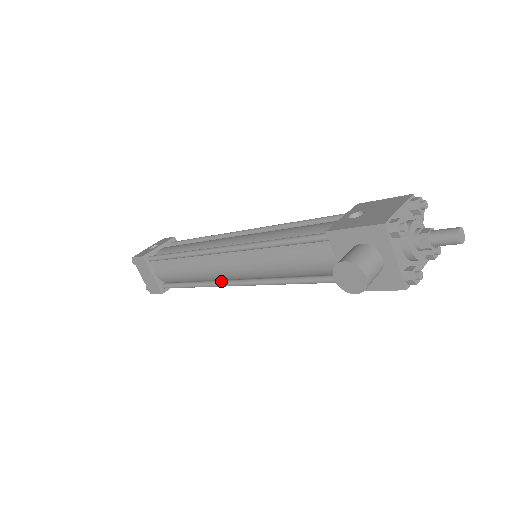
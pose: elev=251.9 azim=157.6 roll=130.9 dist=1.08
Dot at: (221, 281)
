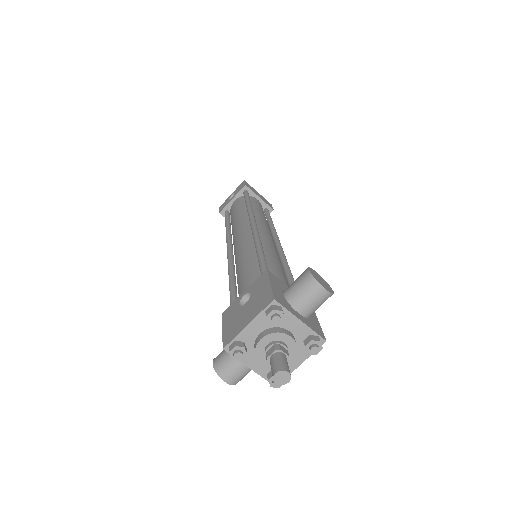
Dot at: occluded
